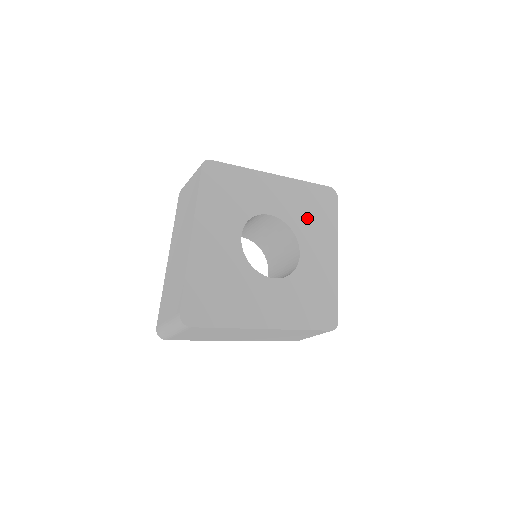
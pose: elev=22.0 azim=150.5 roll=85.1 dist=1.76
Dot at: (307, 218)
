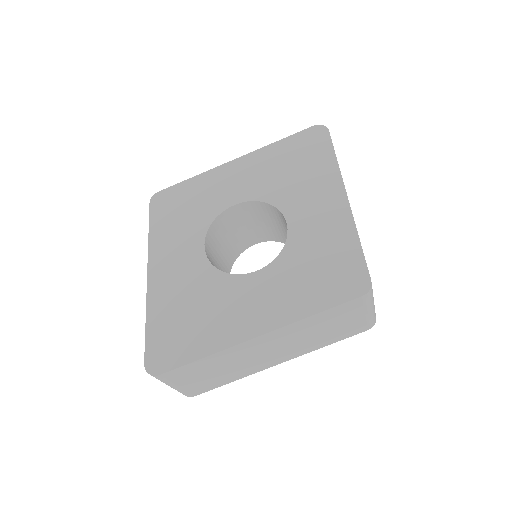
Dot at: (288, 179)
